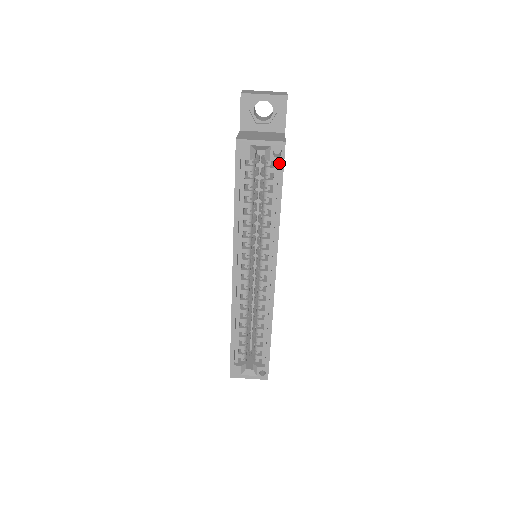
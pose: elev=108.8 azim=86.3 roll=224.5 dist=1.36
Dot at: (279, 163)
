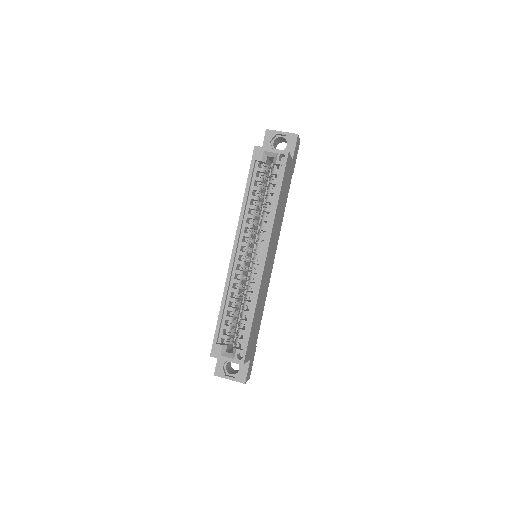
Dot at: (282, 166)
